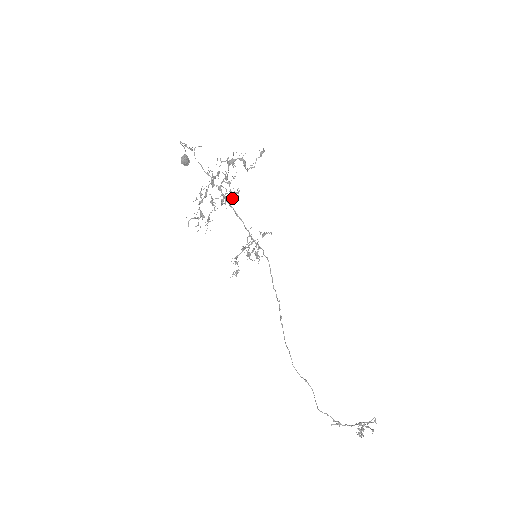
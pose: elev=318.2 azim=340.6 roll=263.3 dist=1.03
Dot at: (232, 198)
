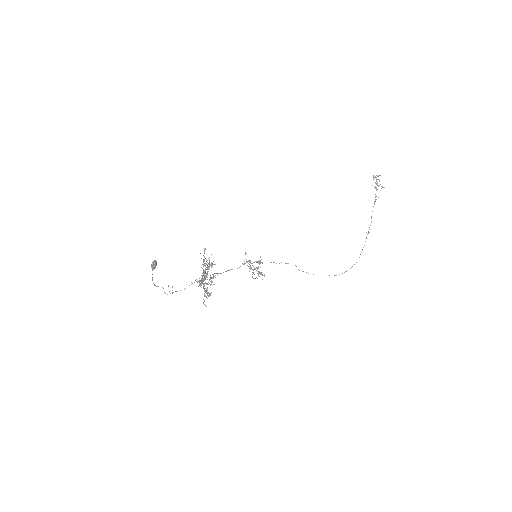
Dot at: (204, 253)
